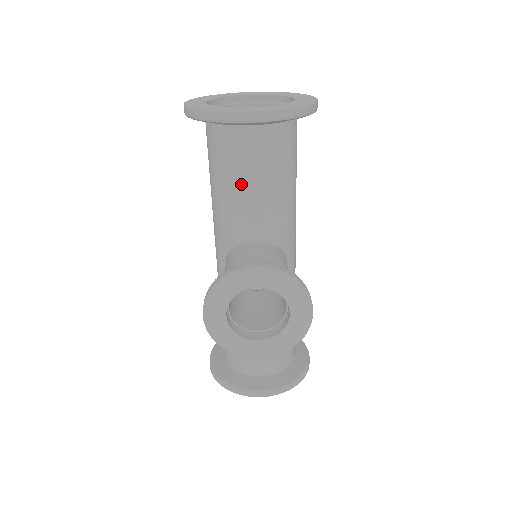
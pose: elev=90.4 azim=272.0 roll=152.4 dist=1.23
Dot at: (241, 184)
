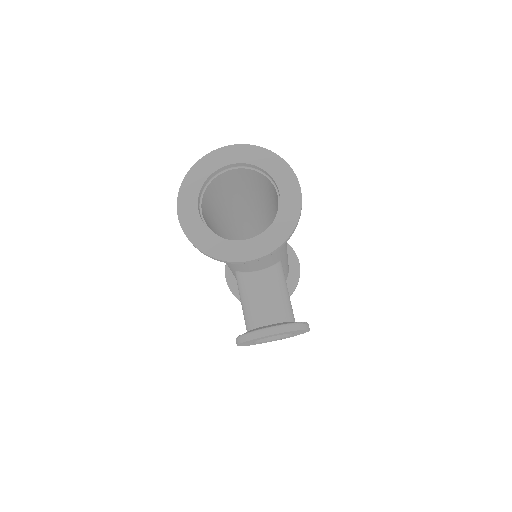
Dot at: occluded
